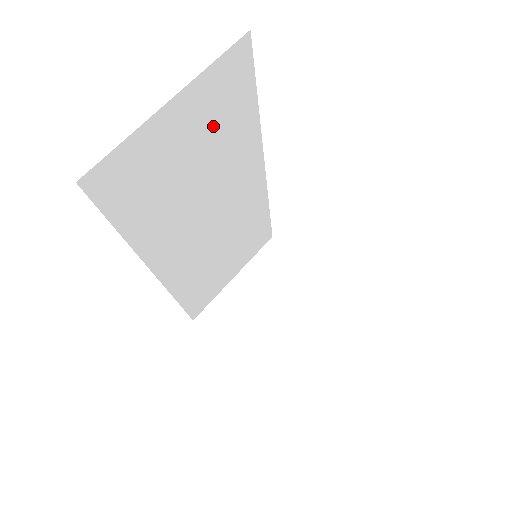
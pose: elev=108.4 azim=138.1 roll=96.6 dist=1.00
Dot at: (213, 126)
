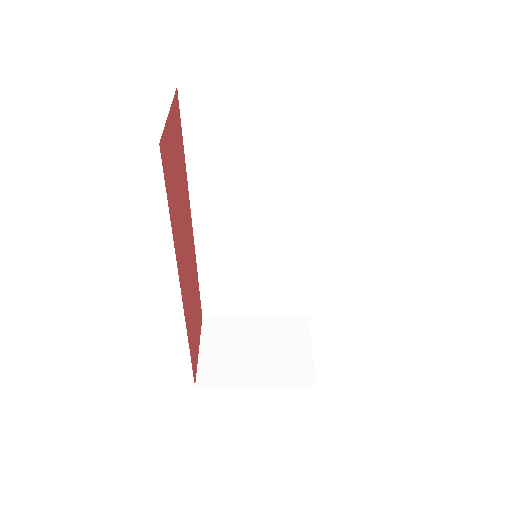
Dot at: (283, 137)
